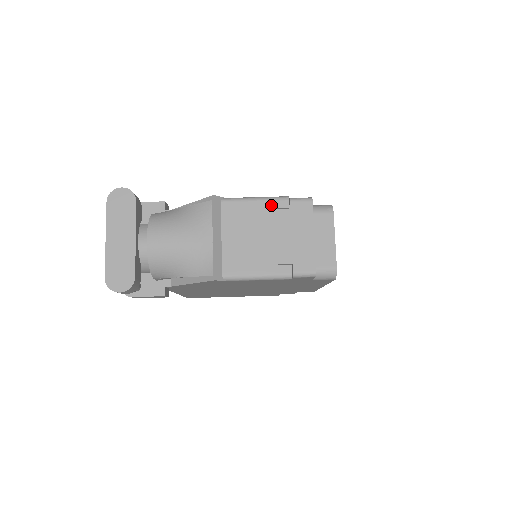
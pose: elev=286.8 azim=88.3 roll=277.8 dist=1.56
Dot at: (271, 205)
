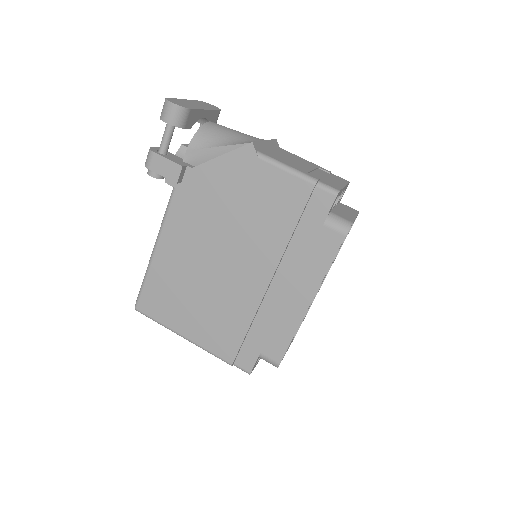
Dot at: (316, 165)
